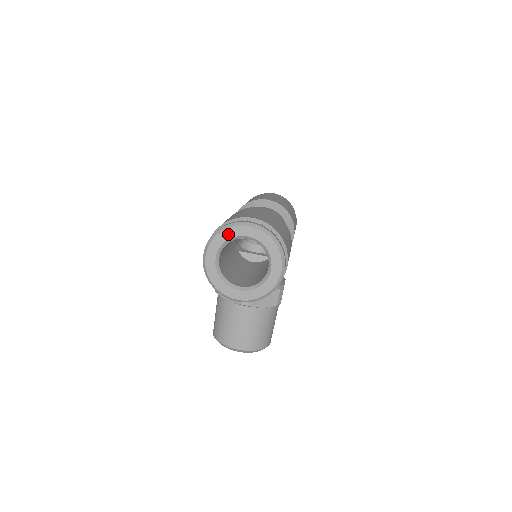
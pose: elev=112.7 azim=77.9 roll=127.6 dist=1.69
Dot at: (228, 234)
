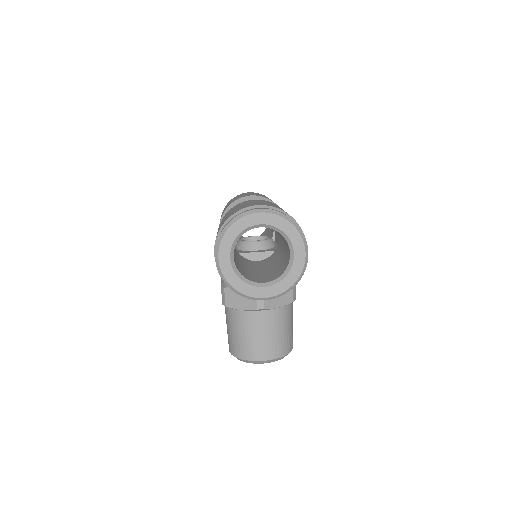
Dot at: (238, 227)
